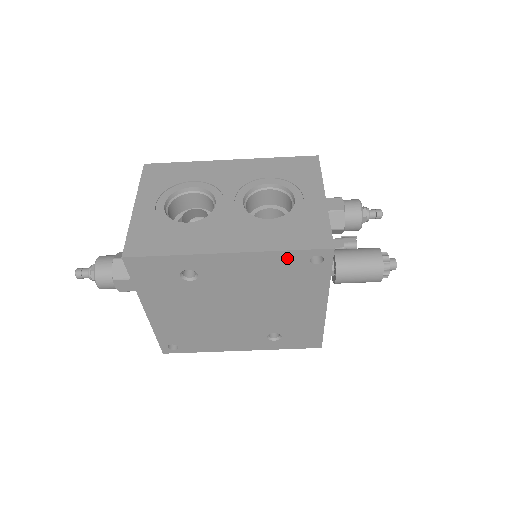
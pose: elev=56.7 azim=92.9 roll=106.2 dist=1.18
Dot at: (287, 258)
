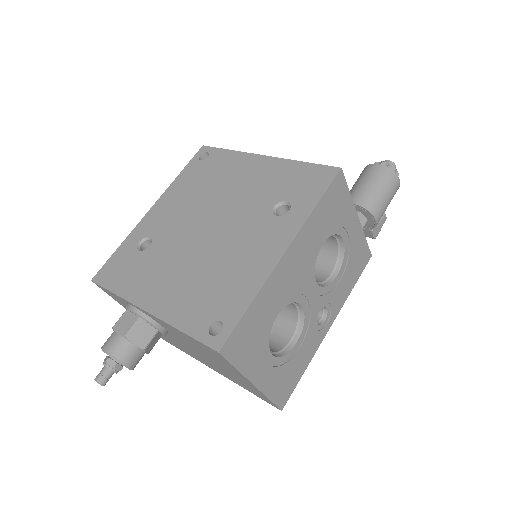
Dot at: (187, 174)
